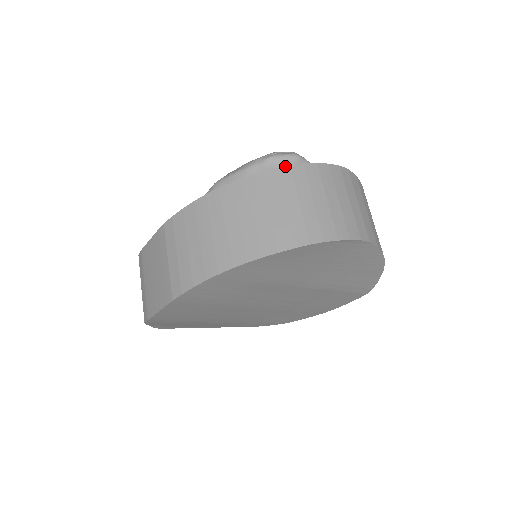
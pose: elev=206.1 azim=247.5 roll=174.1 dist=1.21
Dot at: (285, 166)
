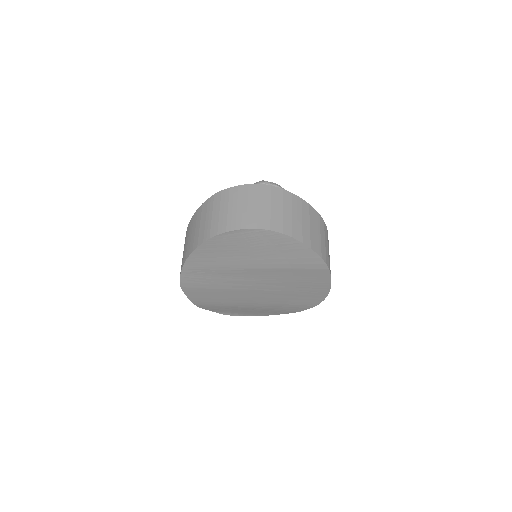
Dot at: (212, 196)
